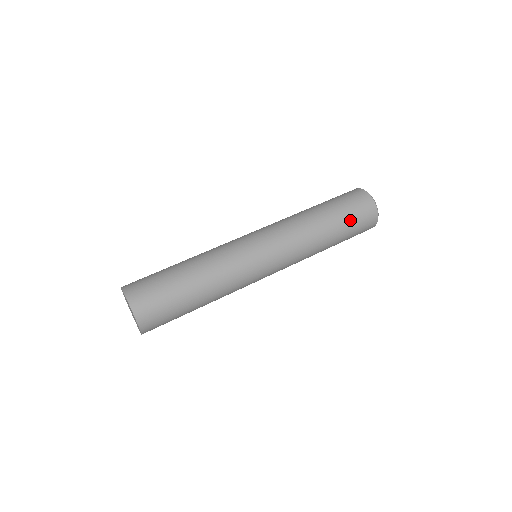
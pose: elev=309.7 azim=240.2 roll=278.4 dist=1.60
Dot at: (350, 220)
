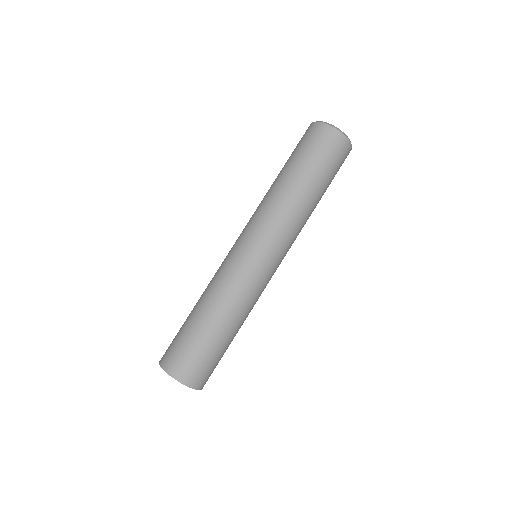
Dot at: (329, 171)
